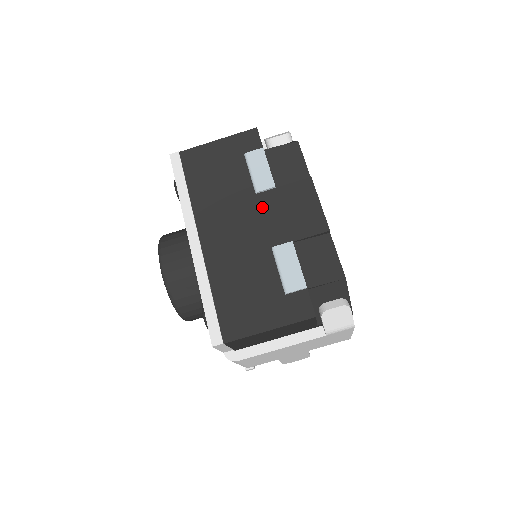
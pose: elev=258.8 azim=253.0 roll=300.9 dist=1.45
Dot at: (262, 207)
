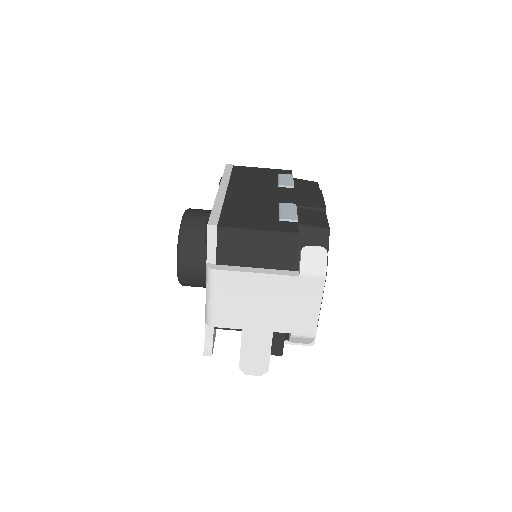
Dot at: (280, 191)
